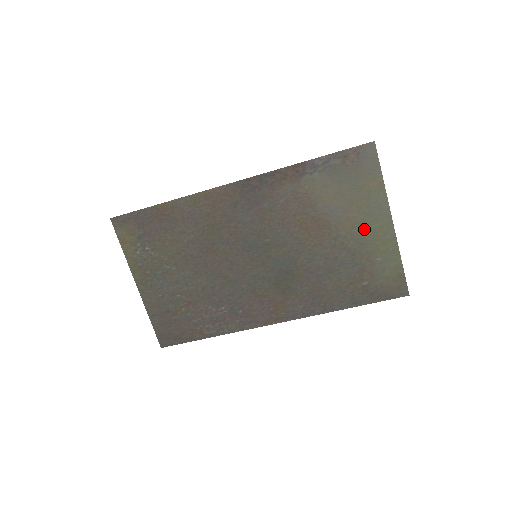
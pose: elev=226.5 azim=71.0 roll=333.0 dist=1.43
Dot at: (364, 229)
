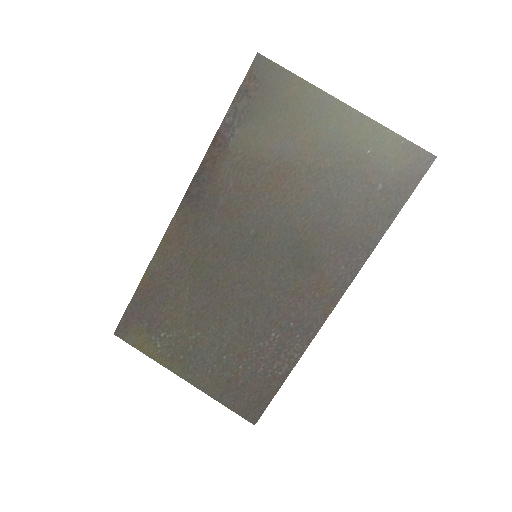
Dot at: (326, 137)
